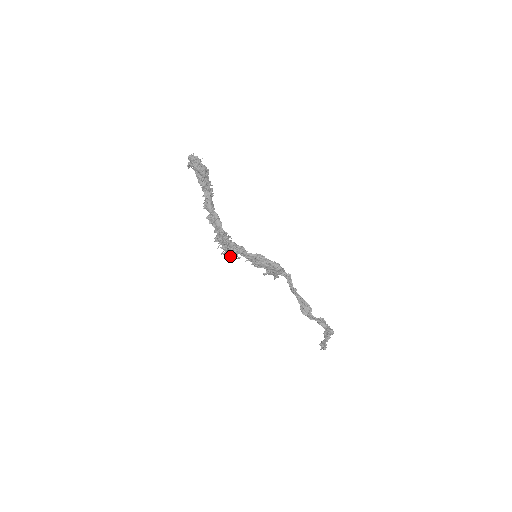
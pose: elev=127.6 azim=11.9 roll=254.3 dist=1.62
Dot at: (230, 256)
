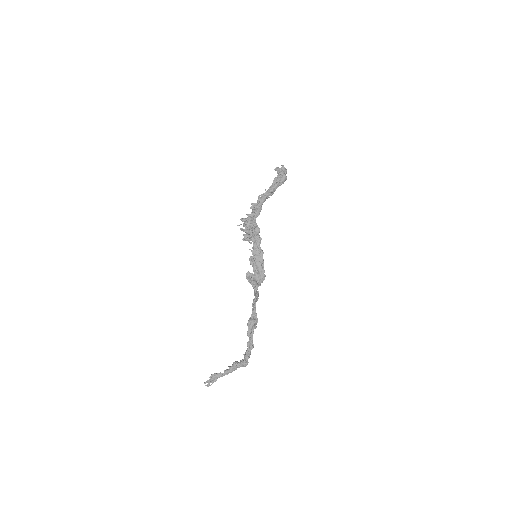
Dot at: occluded
